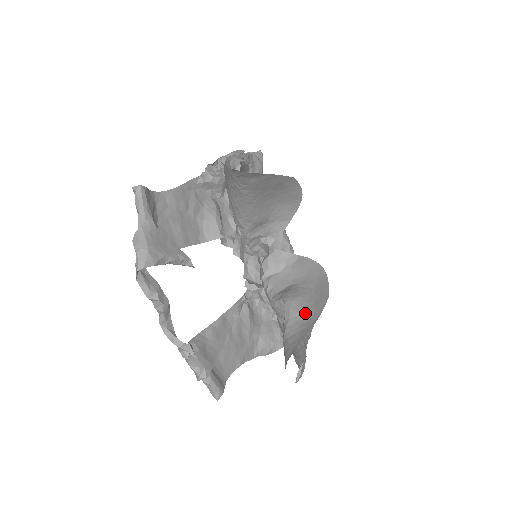
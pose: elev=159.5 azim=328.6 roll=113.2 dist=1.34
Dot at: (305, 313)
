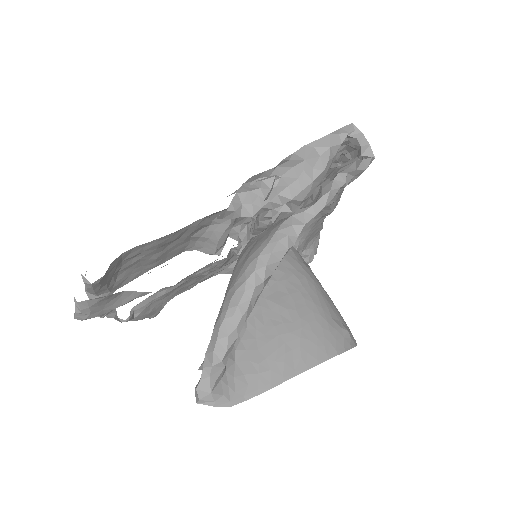
Dot at: occluded
